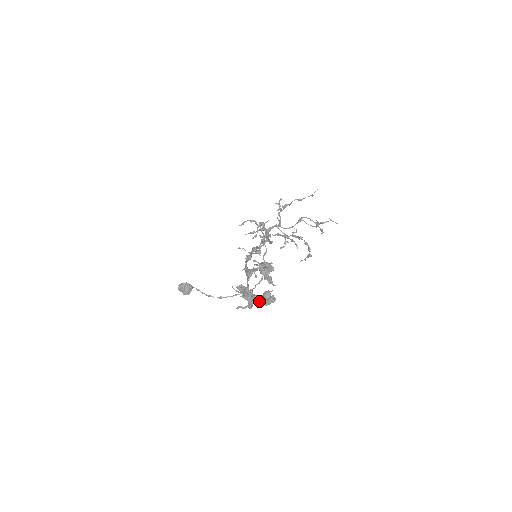
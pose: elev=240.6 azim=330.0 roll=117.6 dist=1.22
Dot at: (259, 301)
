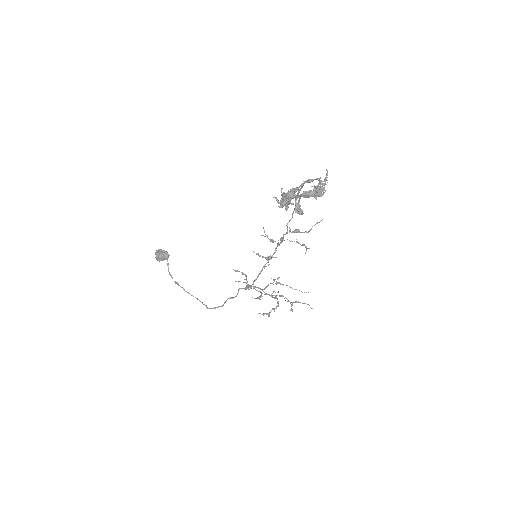
Dot at: occluded
